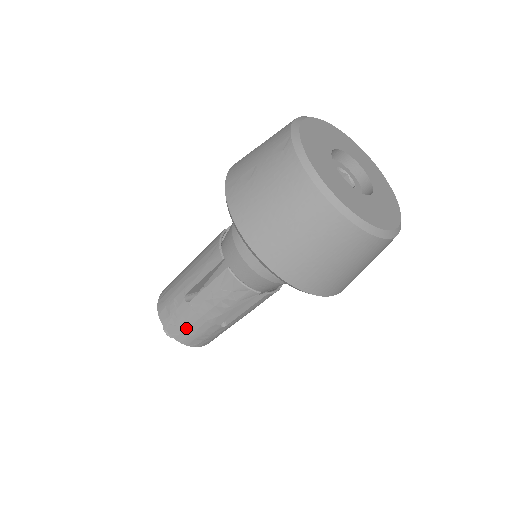
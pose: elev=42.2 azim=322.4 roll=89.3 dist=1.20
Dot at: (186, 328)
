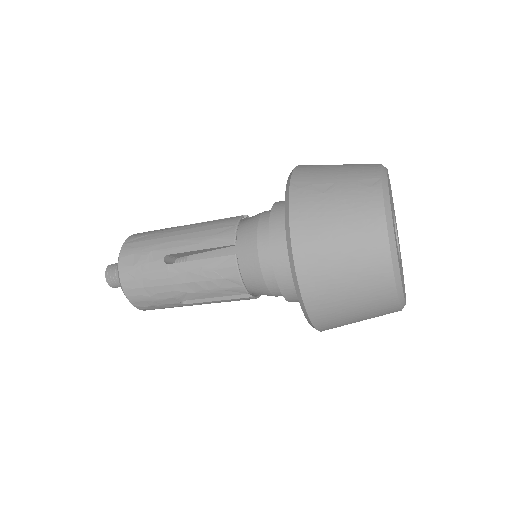
Dot at: (145, 286)
